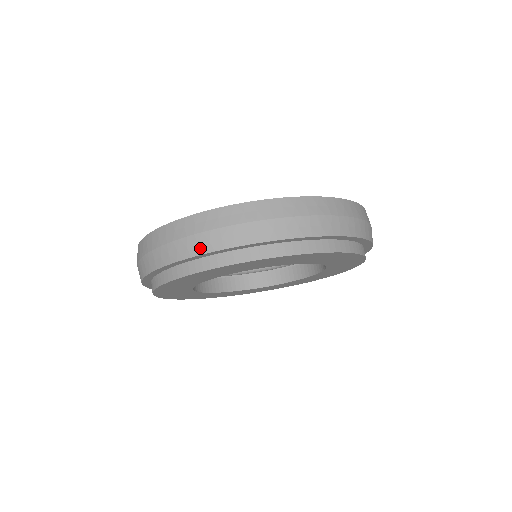
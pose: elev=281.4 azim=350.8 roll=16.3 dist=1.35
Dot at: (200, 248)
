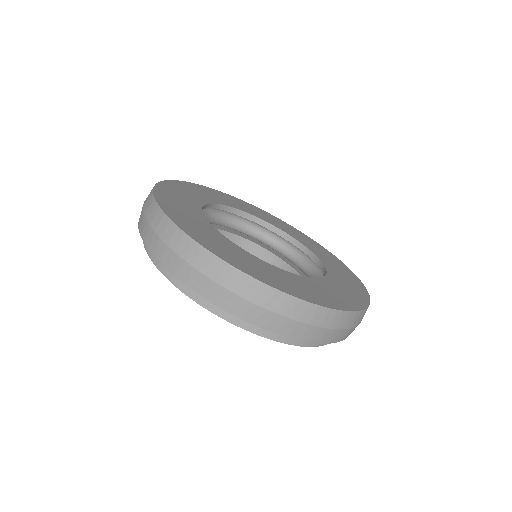
Dot at: (247, 315)
